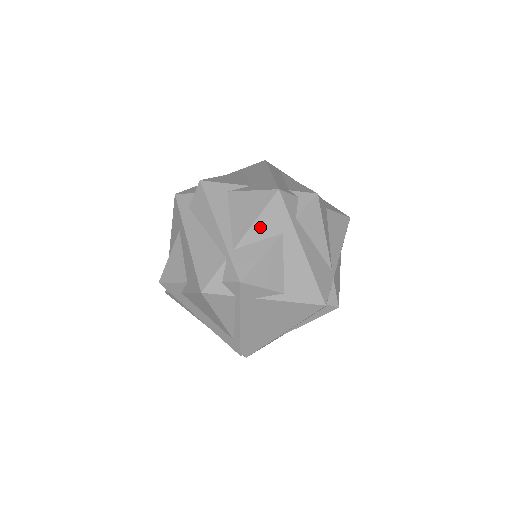
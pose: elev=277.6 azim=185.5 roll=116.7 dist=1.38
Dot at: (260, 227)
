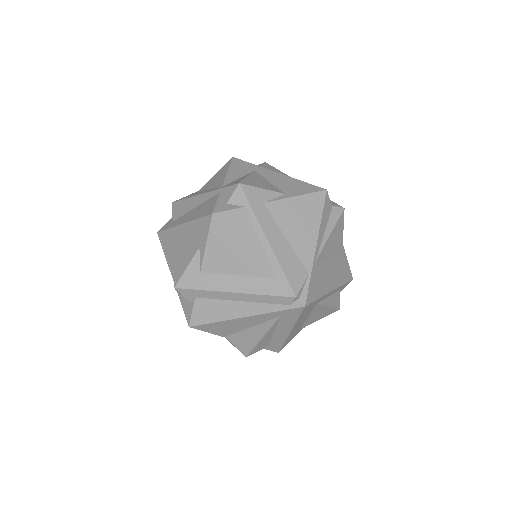
Dot at: (234, 173)
